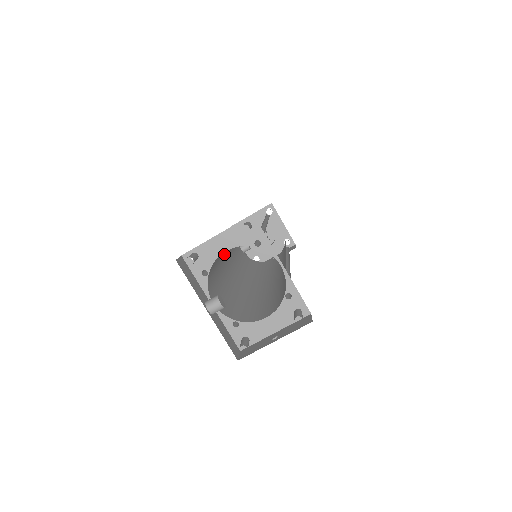
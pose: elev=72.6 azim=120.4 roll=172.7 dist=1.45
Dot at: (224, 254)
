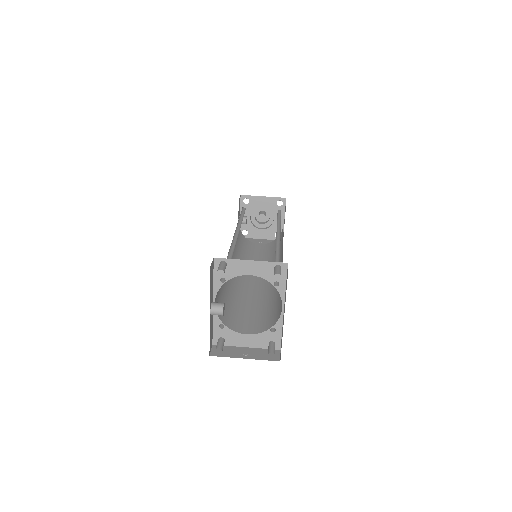
Dot at: (234, 245)
